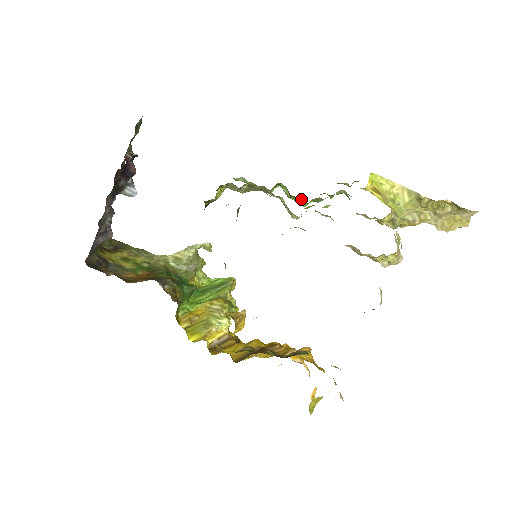
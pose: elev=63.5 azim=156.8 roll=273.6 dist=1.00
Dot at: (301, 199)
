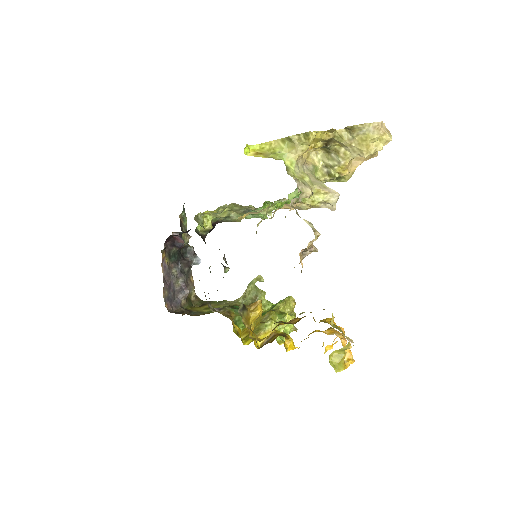
Dot at: occluded
